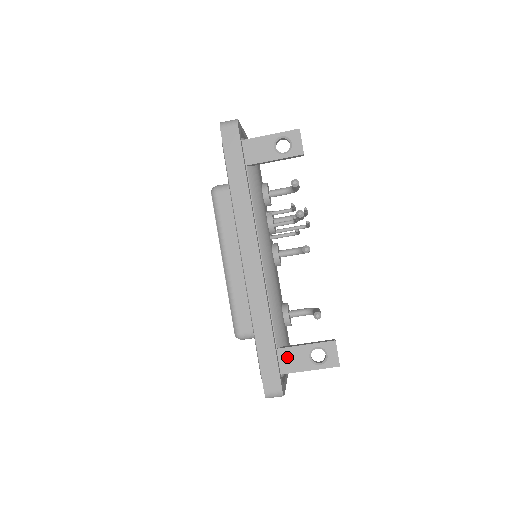
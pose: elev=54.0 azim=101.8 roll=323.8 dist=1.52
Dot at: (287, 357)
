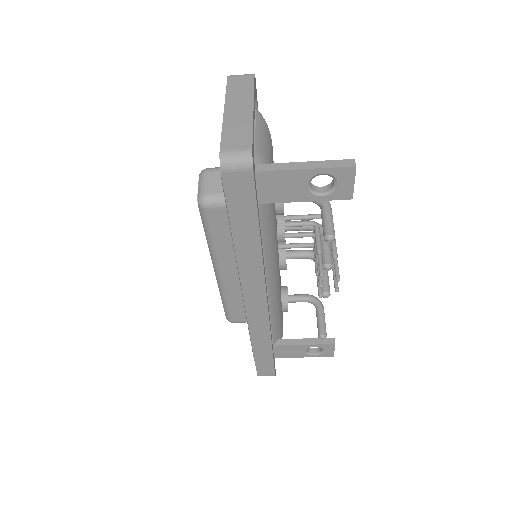
Dot at: (283, 350)
